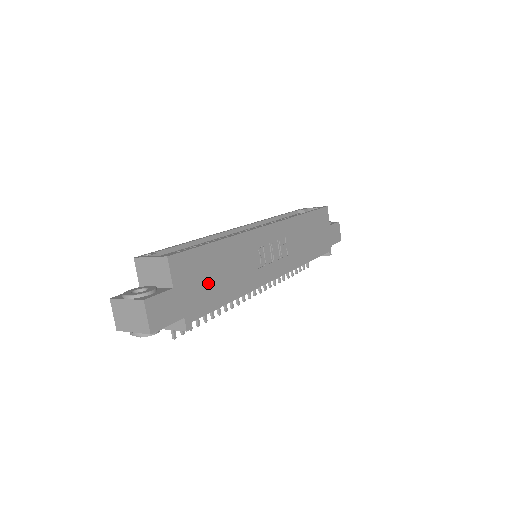
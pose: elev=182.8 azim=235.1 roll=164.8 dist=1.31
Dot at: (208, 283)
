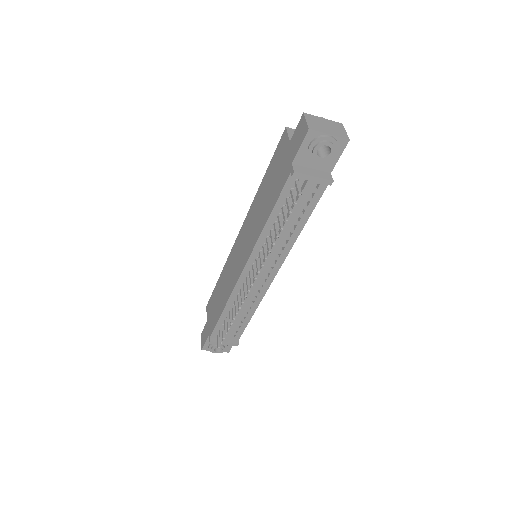
Dot at: occluded
